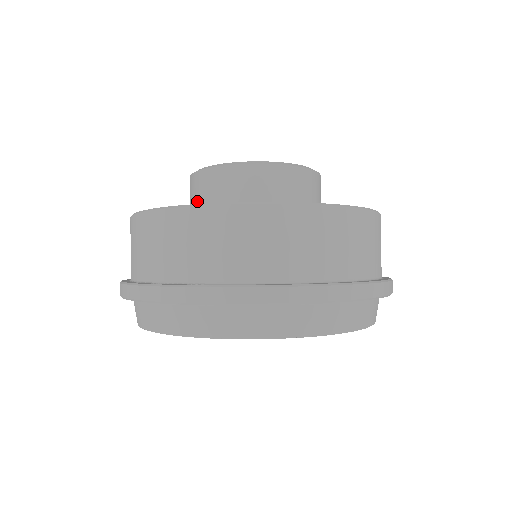
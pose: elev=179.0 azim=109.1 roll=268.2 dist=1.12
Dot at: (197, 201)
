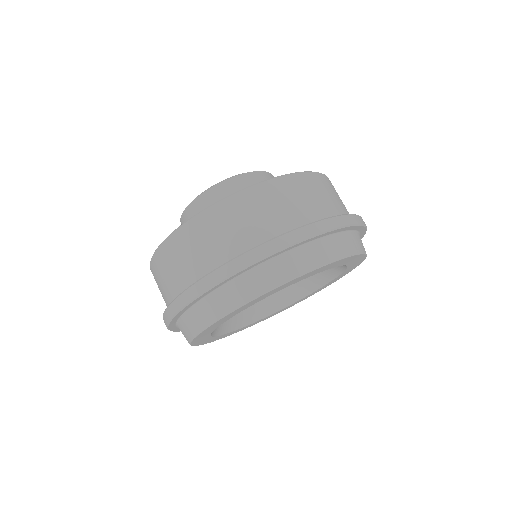
Dot at: occluded
